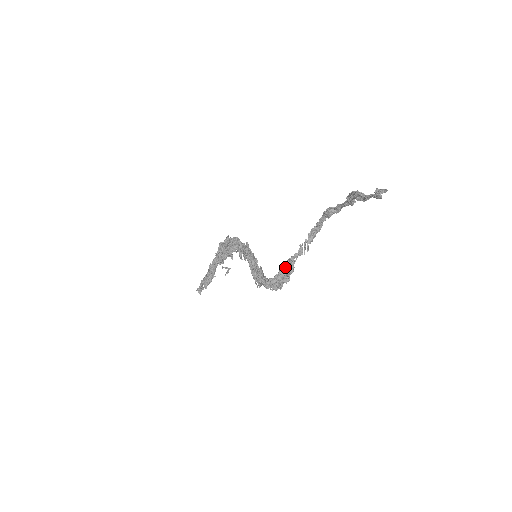
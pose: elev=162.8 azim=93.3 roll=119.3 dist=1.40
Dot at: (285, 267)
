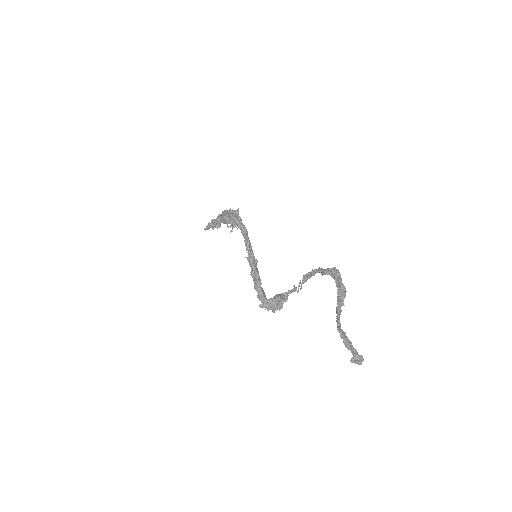
Dot at: (279, 300)
